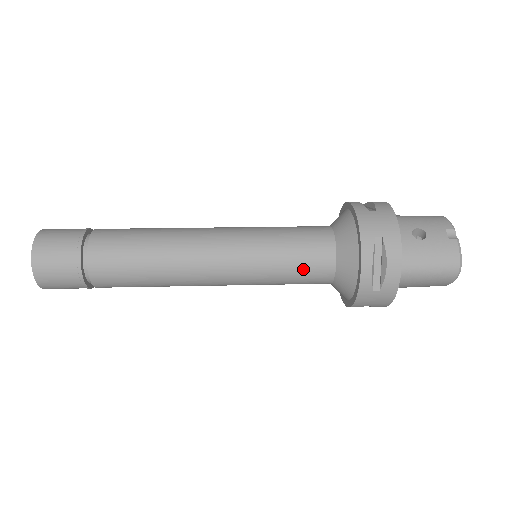
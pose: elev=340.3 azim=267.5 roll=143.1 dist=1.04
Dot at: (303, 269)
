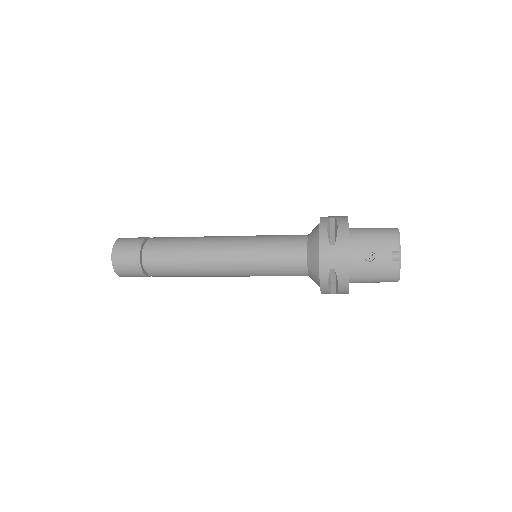
Dot at: (285, 274)
